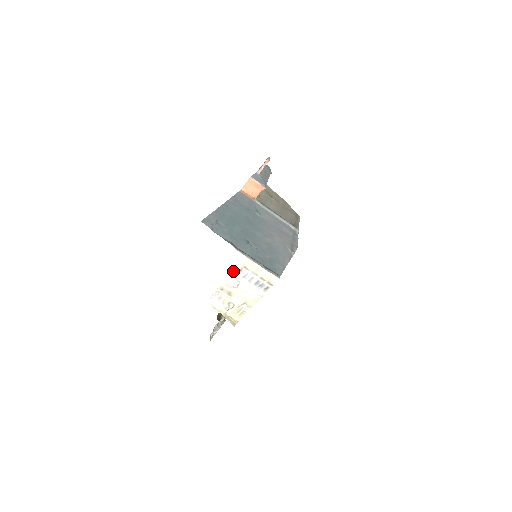
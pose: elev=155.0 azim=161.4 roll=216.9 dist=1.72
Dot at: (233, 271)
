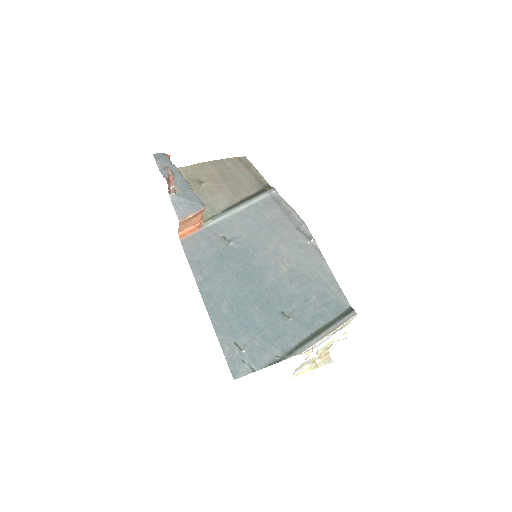
Dot at: (305, 359)
